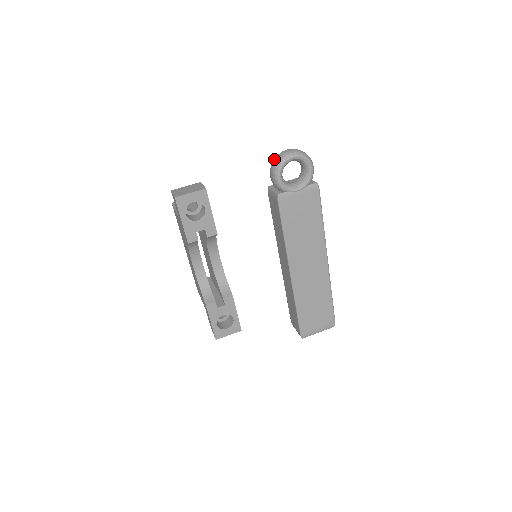
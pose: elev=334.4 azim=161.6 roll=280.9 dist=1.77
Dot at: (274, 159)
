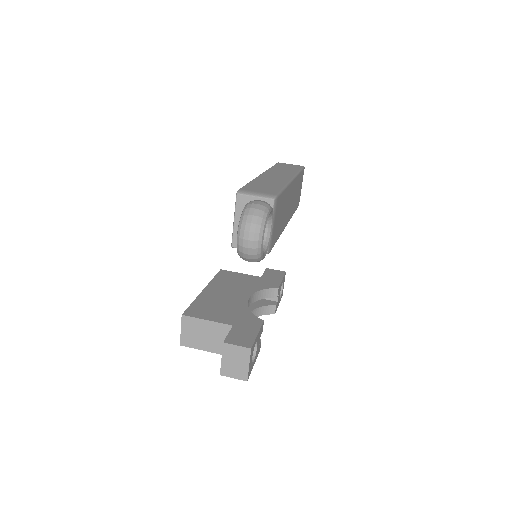
Dot at: (244, 258)
